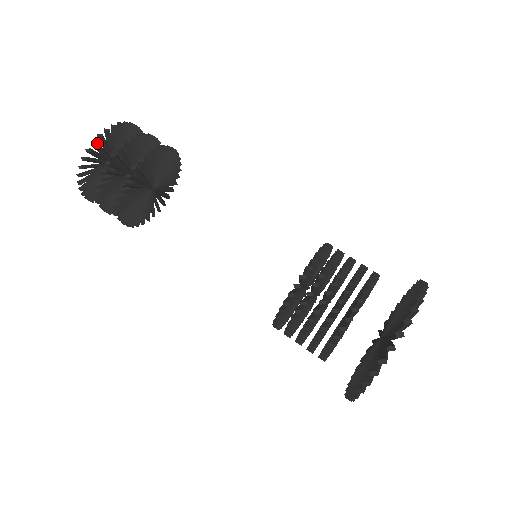
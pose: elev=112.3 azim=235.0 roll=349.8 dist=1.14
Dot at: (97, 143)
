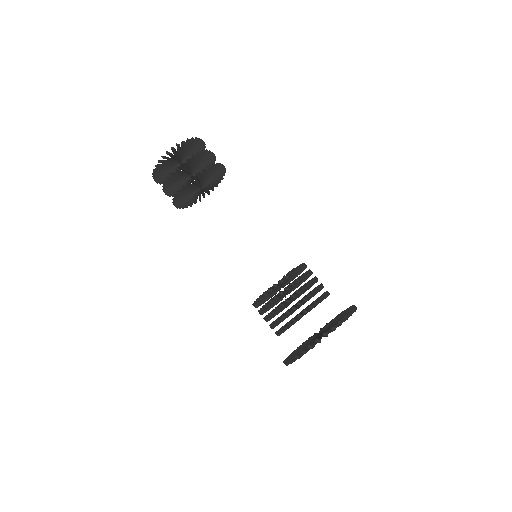
Dot at: (156, 171)
